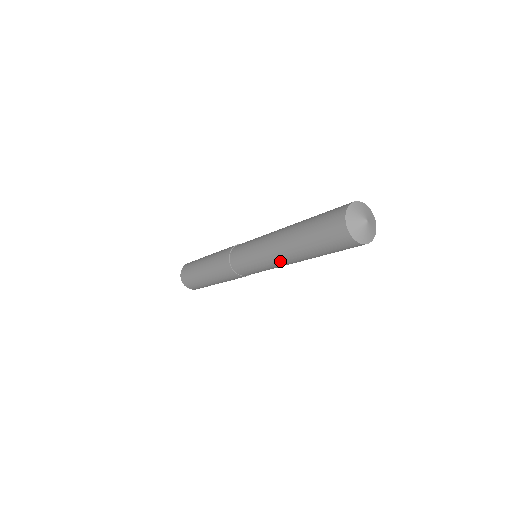
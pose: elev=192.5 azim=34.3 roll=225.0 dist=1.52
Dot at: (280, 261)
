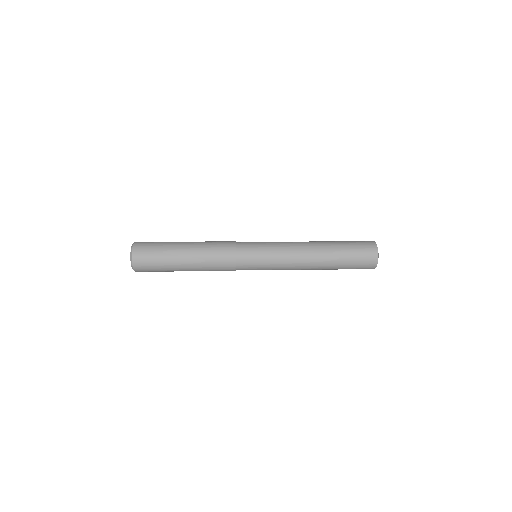
Dot at: occluded
